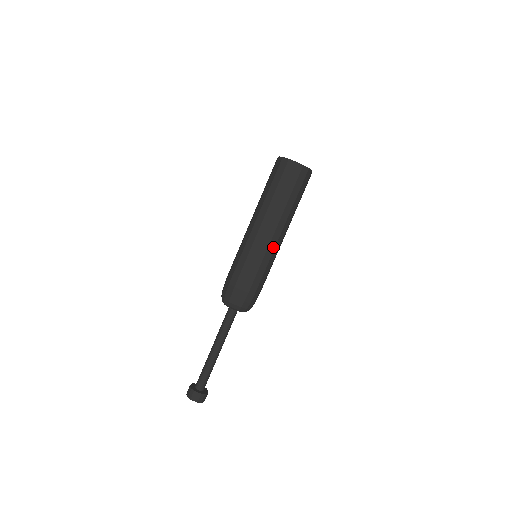
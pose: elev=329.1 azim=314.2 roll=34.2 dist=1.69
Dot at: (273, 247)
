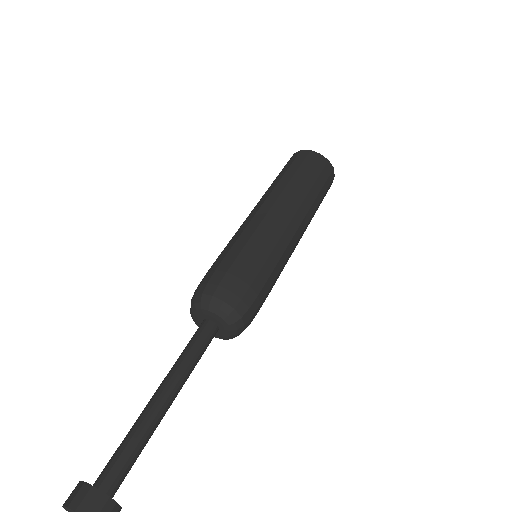
Dot at: (290, 236)
